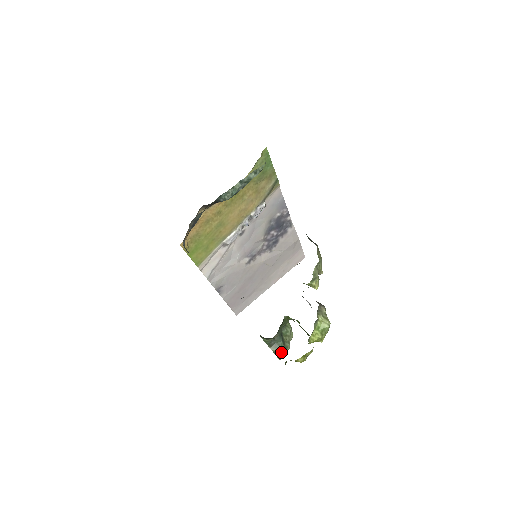
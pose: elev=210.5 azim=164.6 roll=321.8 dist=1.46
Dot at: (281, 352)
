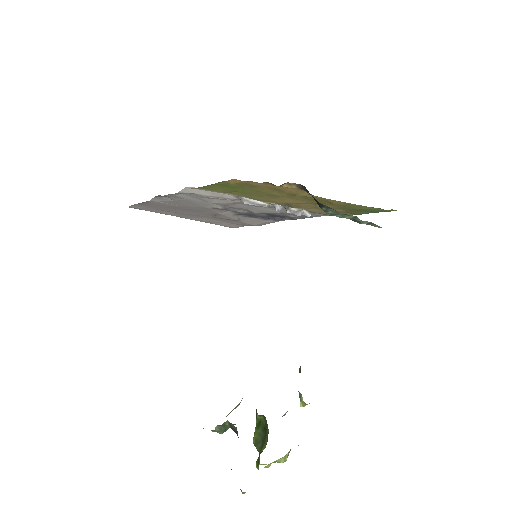
Dot at: (216, 431)
